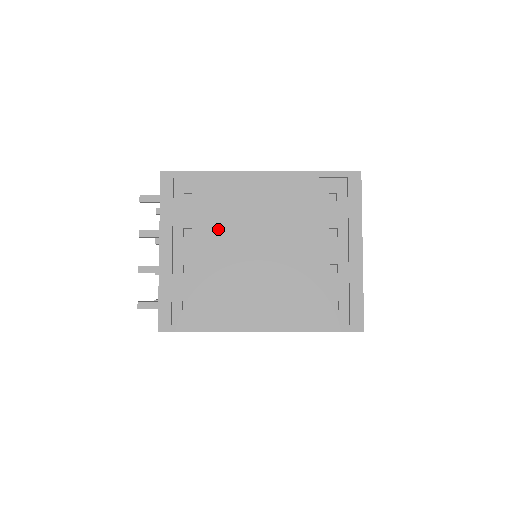
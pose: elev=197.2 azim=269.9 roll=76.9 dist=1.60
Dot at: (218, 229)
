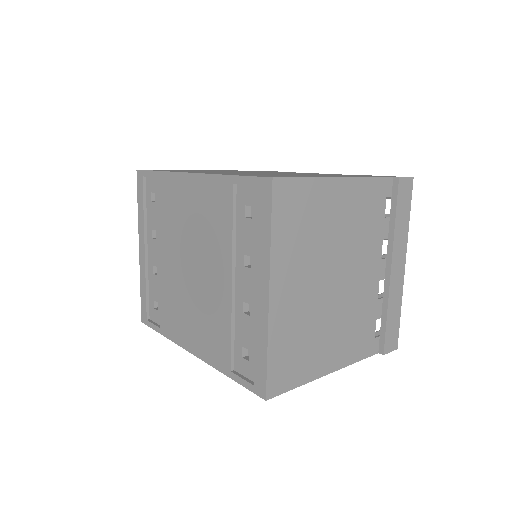
Dot at: (166, 236)
